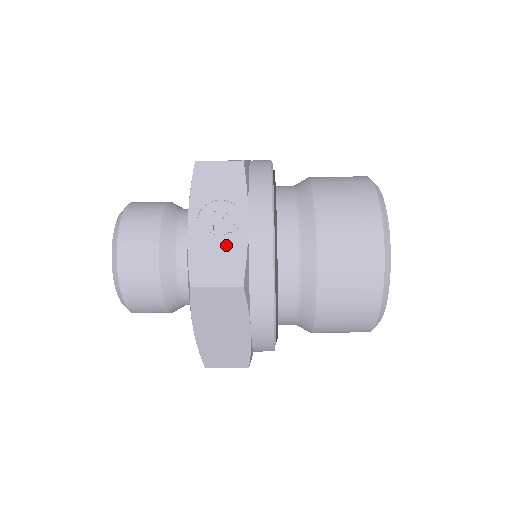
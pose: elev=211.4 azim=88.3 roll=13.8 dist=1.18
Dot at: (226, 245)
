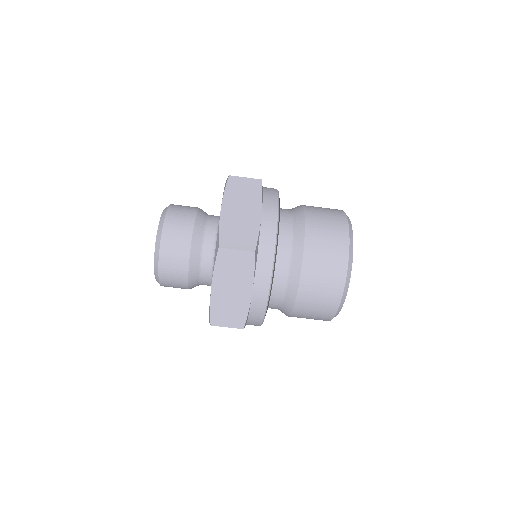
Dot at: occluded
